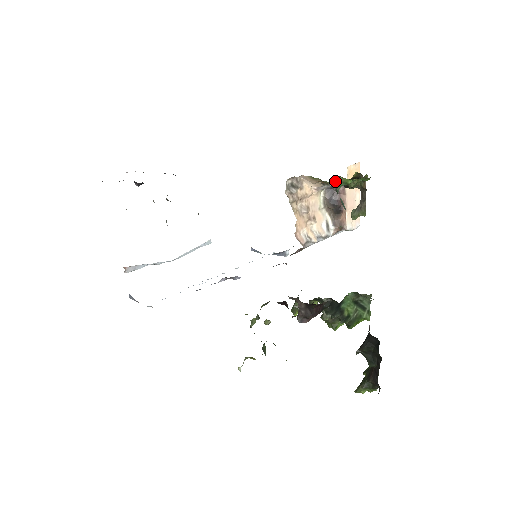
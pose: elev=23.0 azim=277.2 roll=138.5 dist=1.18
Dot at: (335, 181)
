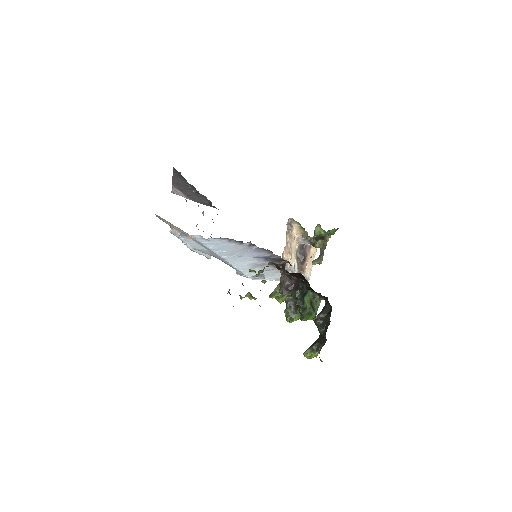
Dot at: (315, 229)
